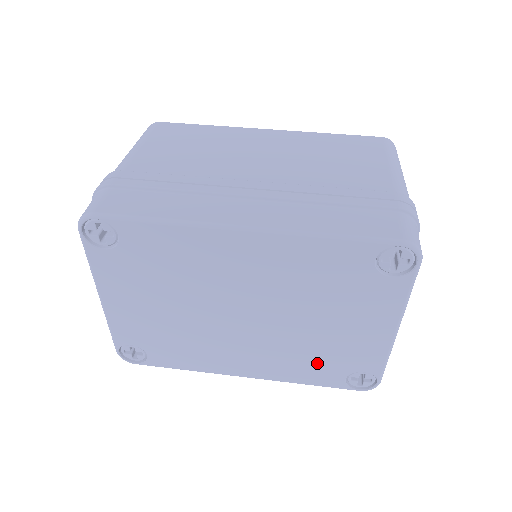
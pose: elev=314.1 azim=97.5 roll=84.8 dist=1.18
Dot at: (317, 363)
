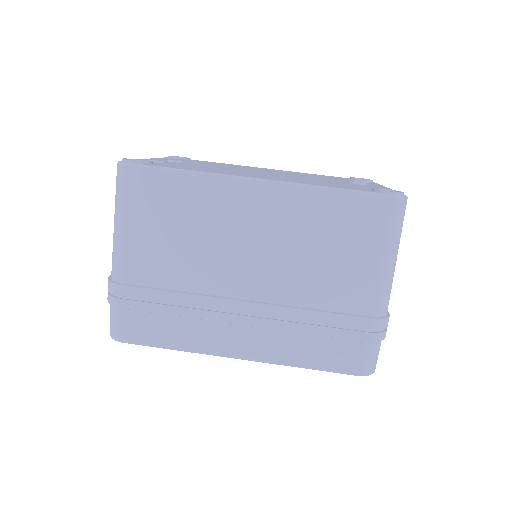
Dot at: occluded
